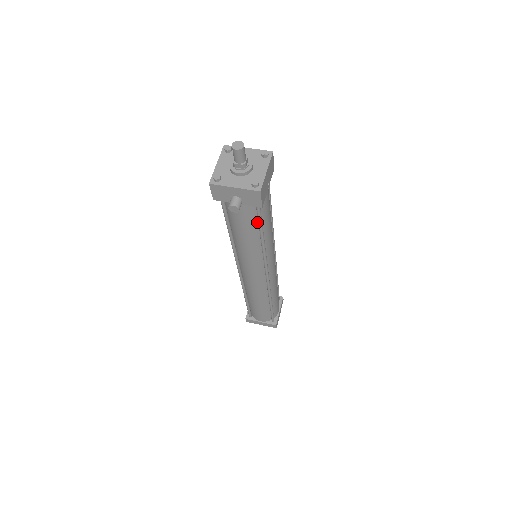
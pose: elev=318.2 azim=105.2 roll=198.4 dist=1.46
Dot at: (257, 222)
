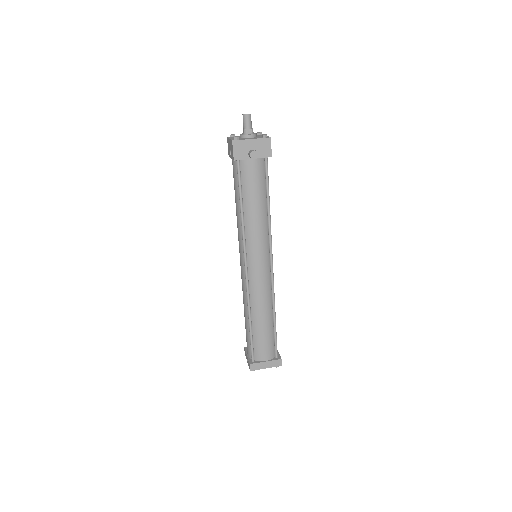
Dot at: (264, 185)
